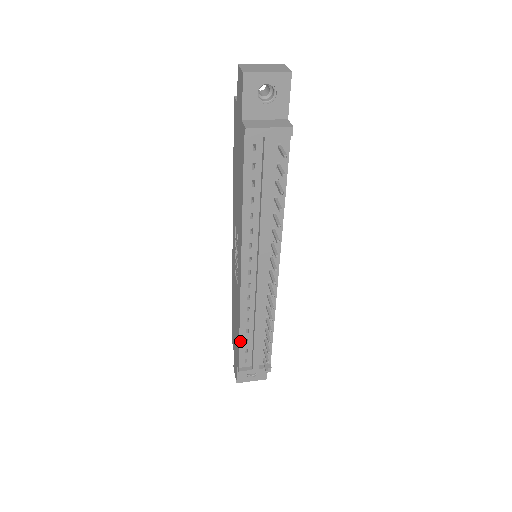
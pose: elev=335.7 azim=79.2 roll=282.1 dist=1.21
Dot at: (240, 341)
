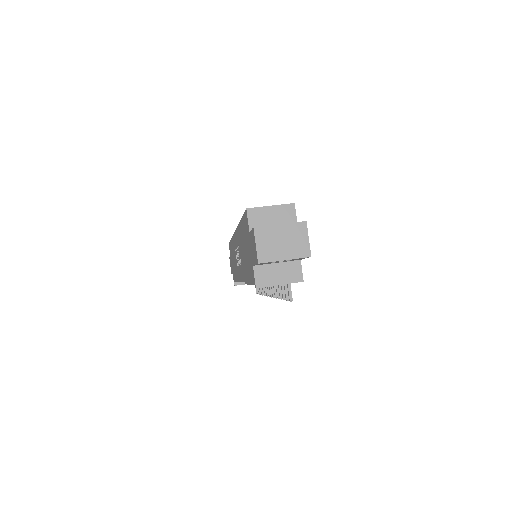
Dot at: occluded
